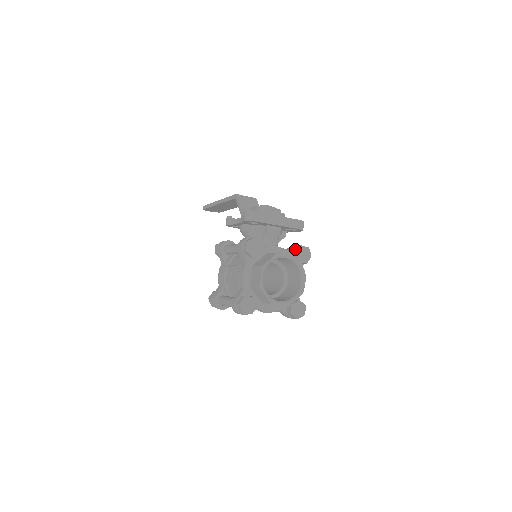
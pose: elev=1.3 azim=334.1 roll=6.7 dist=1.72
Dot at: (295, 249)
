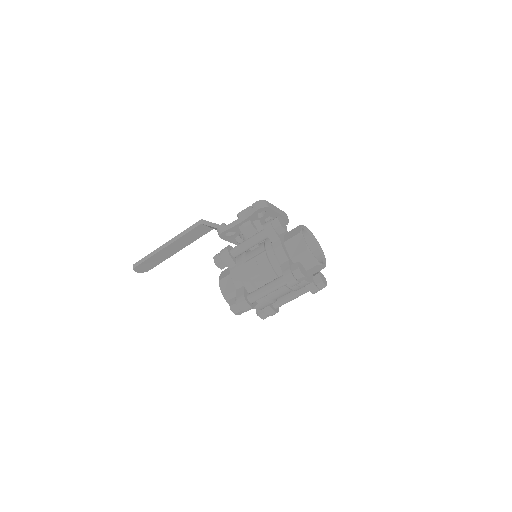
Dot at: occluded
